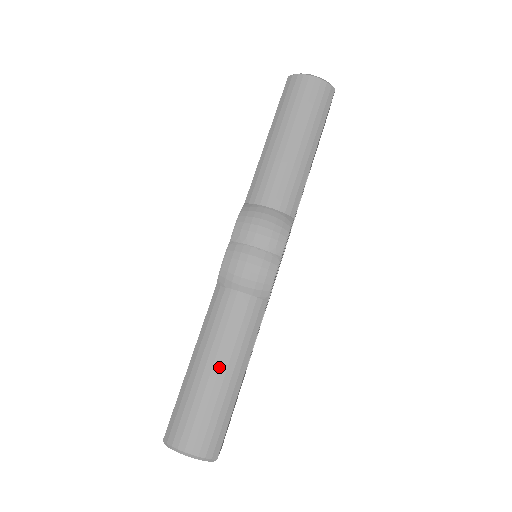
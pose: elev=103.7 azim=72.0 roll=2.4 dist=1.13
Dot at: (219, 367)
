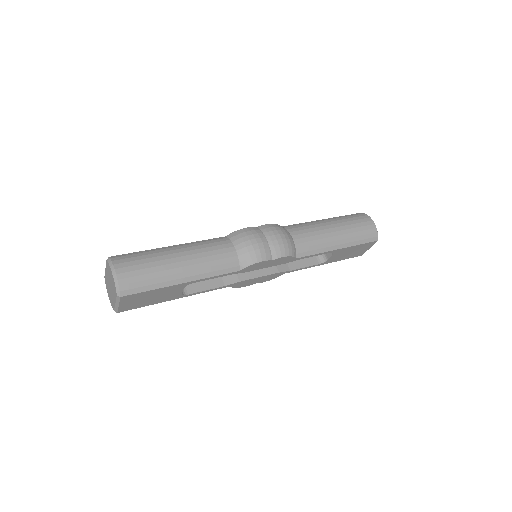
Dot at: (183, 260)
